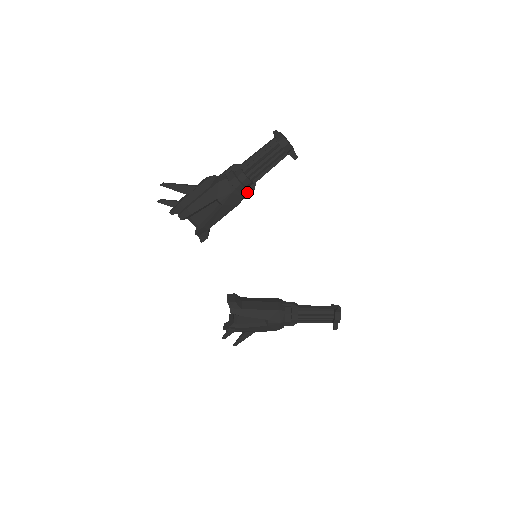
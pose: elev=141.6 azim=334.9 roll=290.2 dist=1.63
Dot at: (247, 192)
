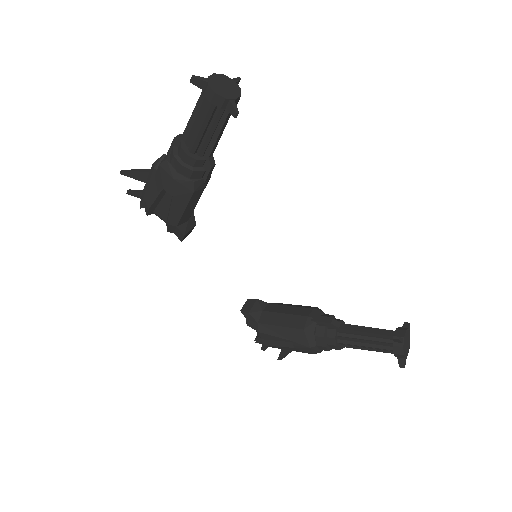
Dot at: (202, 173)
